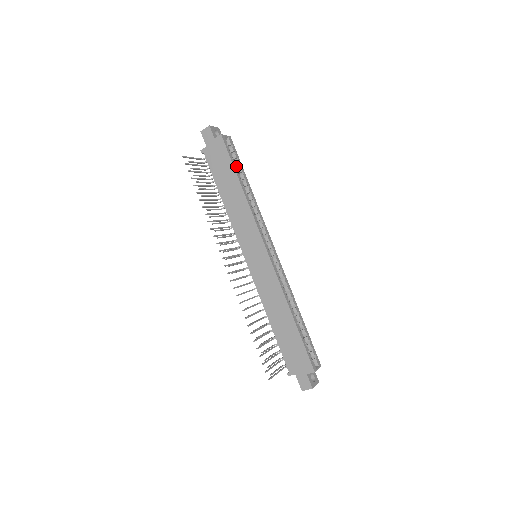
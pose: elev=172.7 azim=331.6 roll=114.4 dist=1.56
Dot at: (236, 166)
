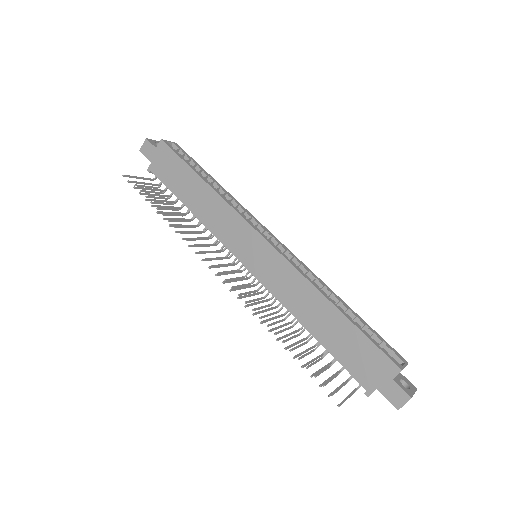
Dot at: occluded
